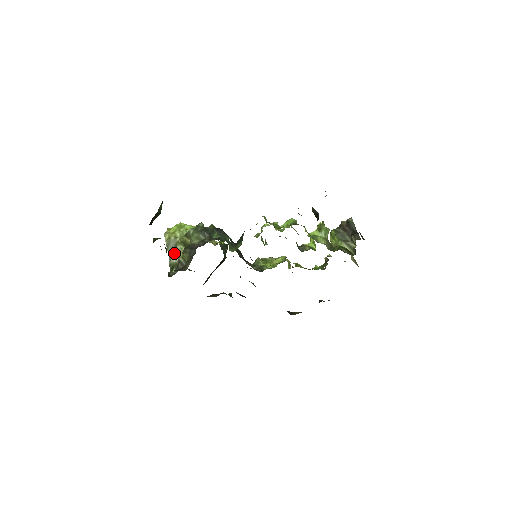
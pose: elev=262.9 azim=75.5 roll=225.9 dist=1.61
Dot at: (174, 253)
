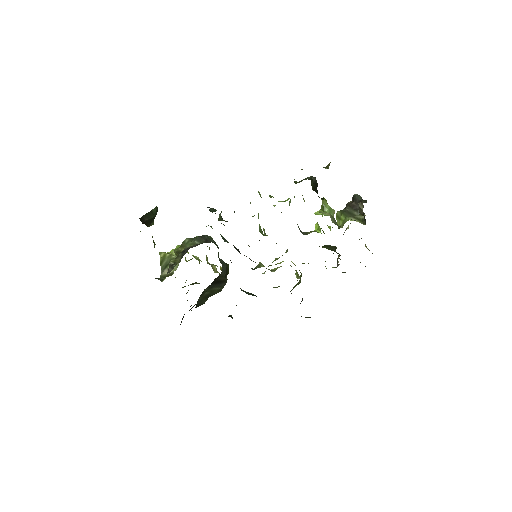
Dot at: (167, 268)
